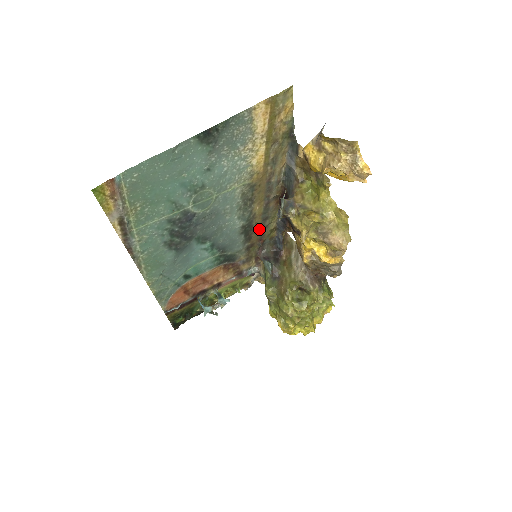
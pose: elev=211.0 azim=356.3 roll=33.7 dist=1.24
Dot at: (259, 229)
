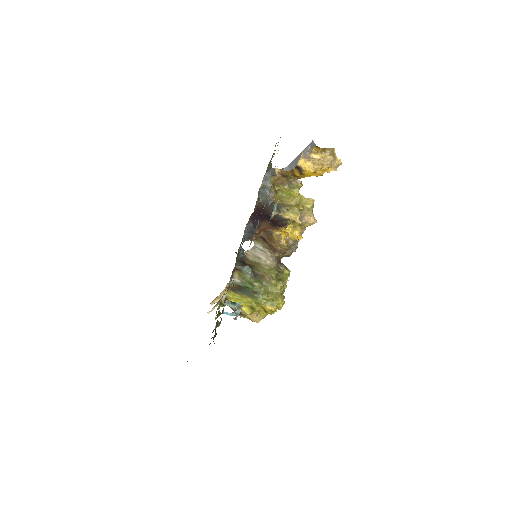
Dot at: (243, 241)
